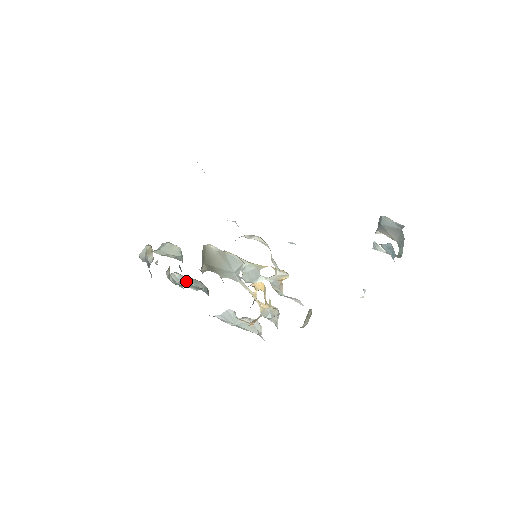
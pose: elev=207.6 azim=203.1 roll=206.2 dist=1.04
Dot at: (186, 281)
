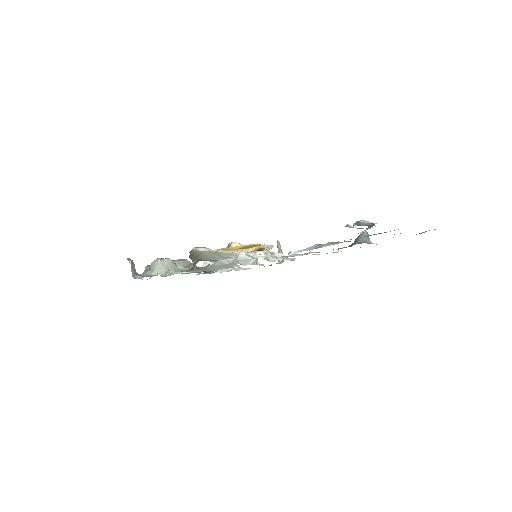
Dot at: occluded
